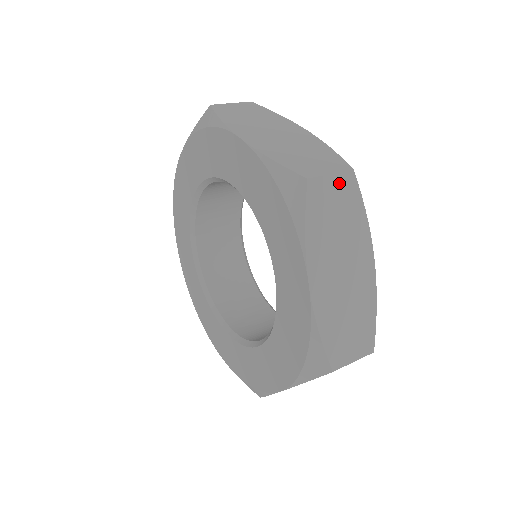
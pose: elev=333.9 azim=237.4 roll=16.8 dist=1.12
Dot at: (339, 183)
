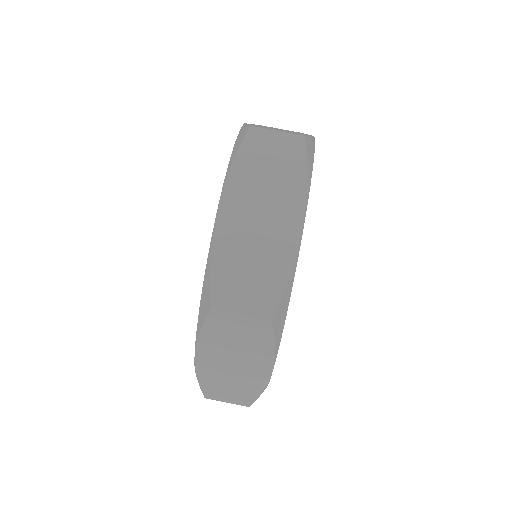
Dot at: occluded
